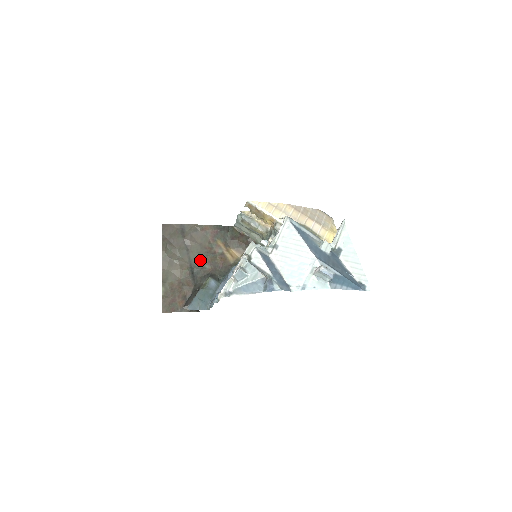
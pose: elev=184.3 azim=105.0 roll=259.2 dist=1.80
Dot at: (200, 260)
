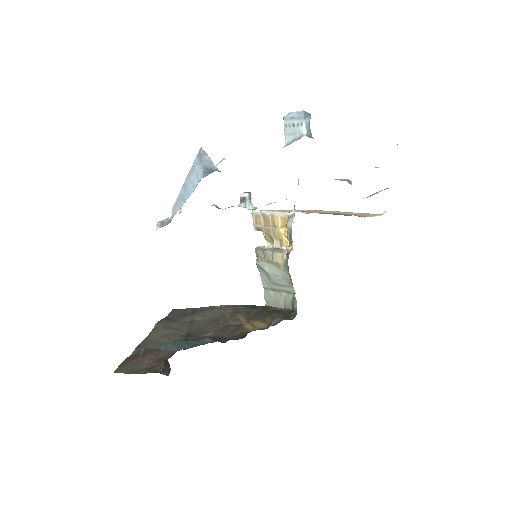
Dot at: (204, 330)
